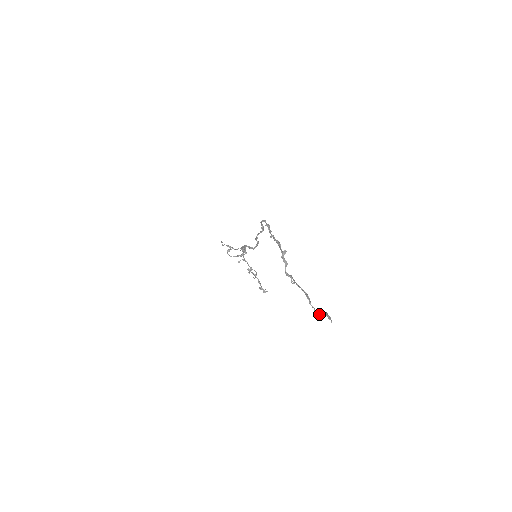
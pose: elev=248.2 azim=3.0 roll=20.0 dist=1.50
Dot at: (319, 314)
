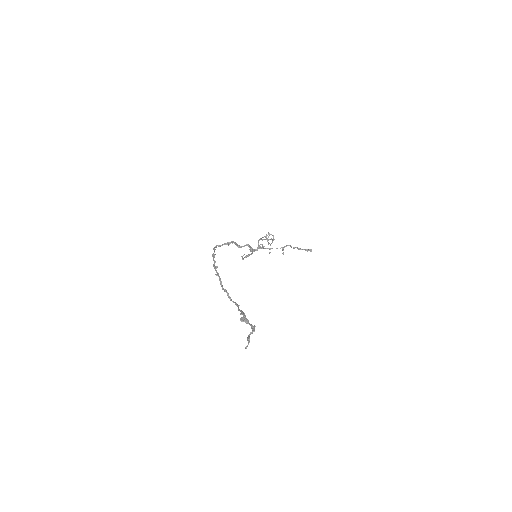
Dot at: (254, 331)
